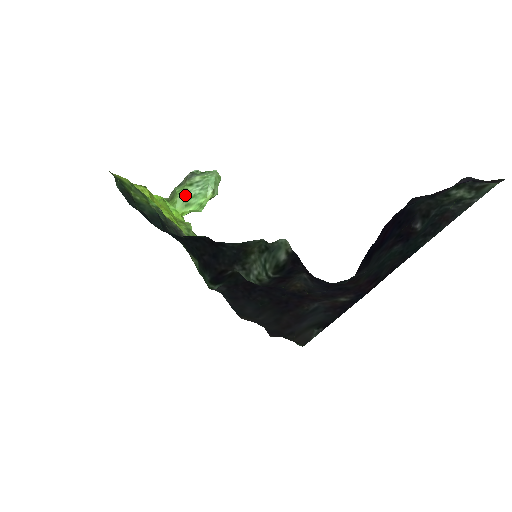
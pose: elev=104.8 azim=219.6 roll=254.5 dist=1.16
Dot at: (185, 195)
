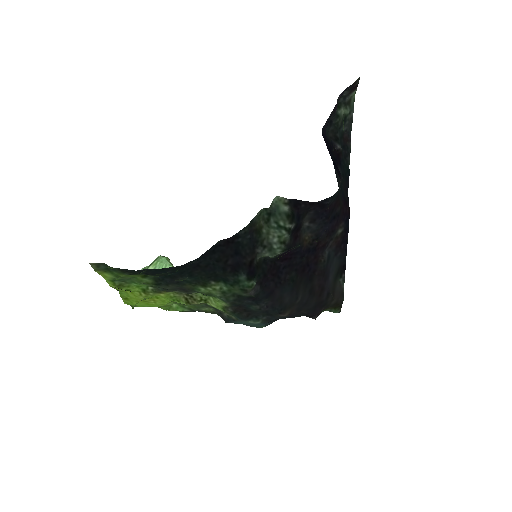
Dot at: occluded
